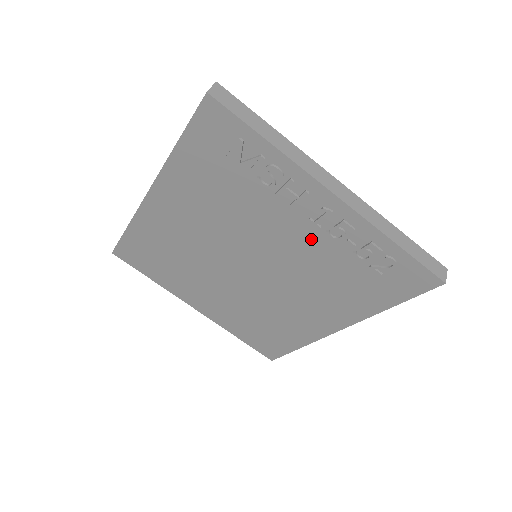
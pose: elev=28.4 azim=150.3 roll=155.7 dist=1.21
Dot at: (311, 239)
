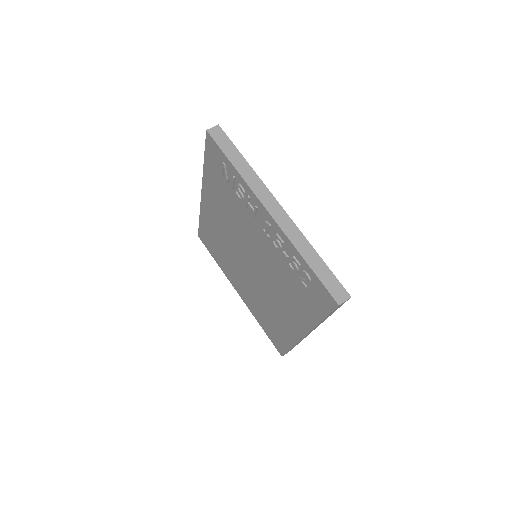
Dot at: (269, 246)
